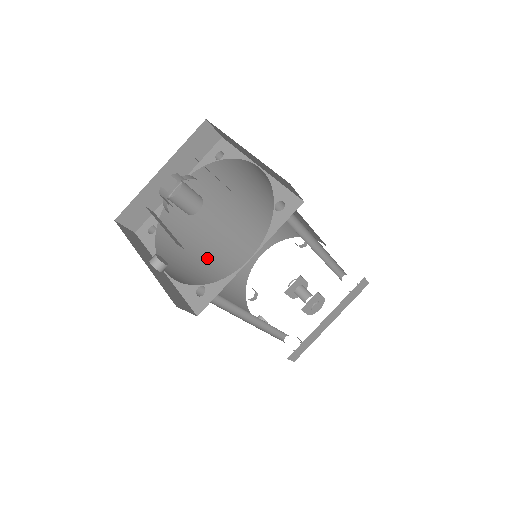
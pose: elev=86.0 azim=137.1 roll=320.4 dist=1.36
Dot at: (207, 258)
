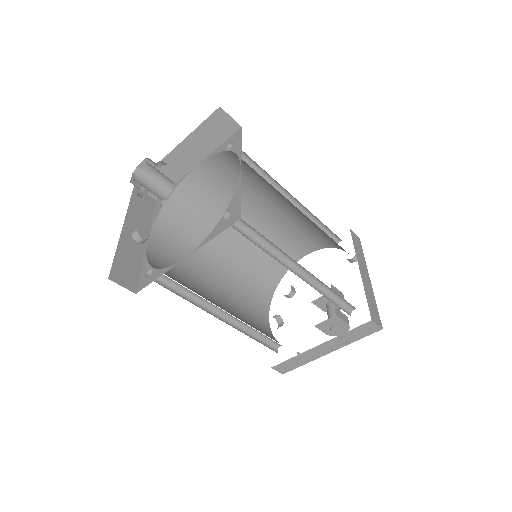
Dot at: (229, 242)
